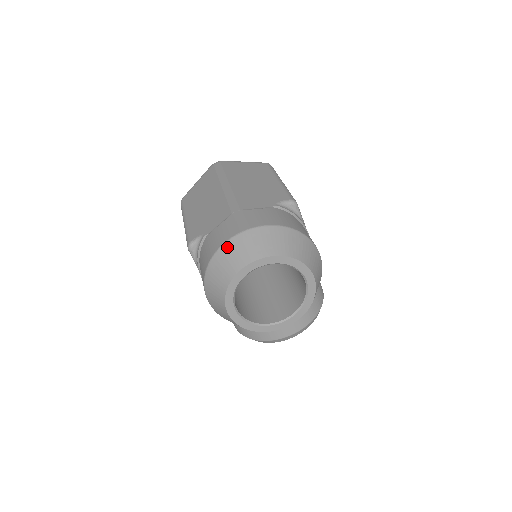
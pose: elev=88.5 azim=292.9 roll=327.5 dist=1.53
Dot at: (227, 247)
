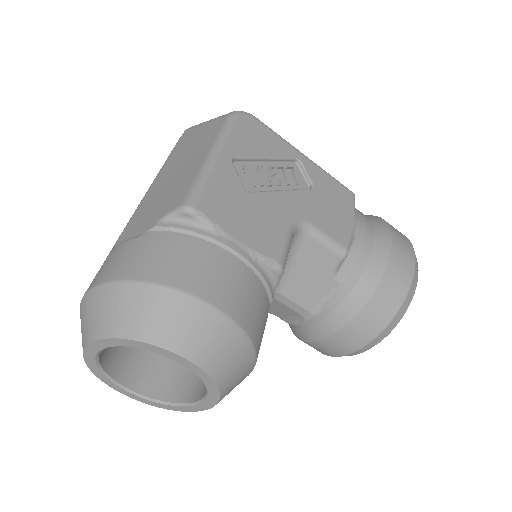
Dot at: (80, 317)
